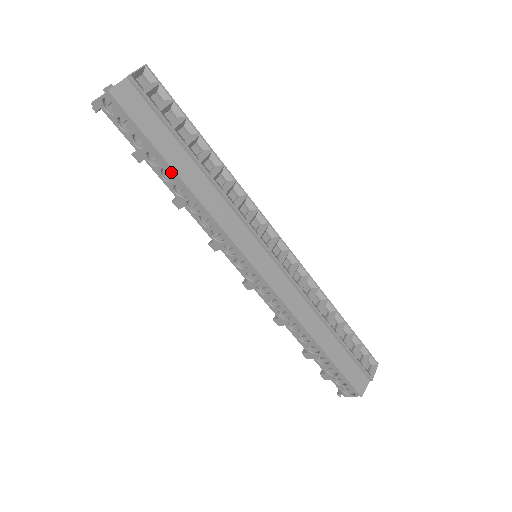
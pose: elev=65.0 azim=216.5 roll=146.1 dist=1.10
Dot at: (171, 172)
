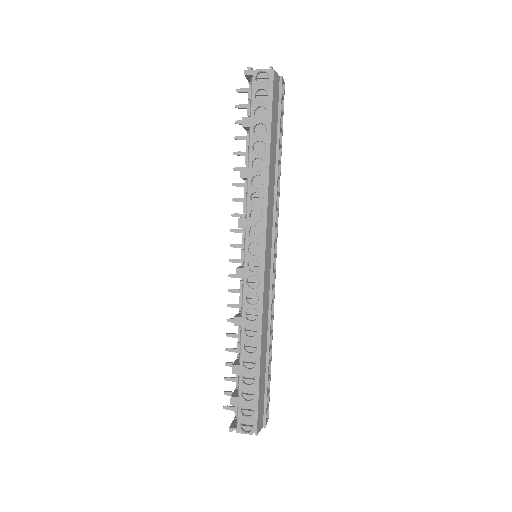
Dot at: (266, 147)
